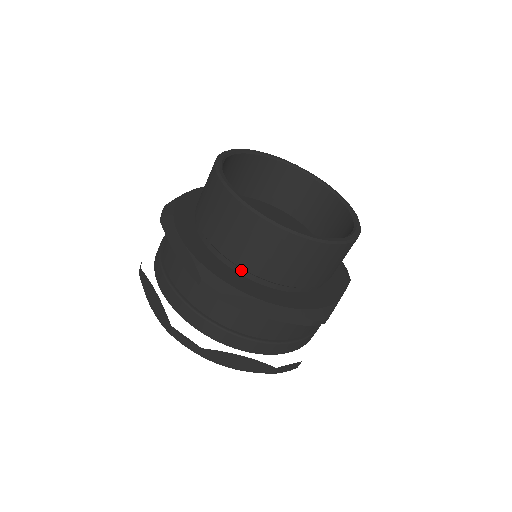
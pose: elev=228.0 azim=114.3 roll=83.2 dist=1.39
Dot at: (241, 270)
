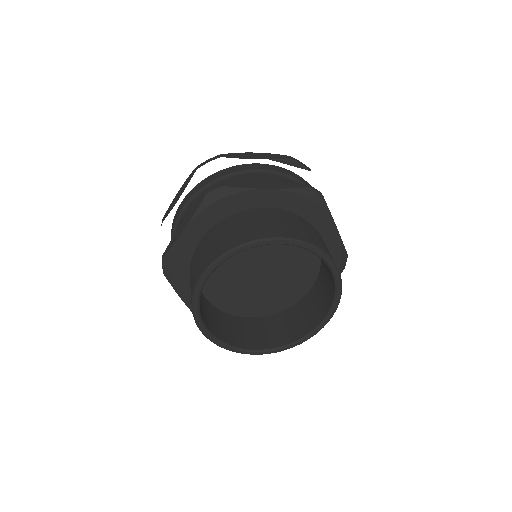
Dot at: occluded
